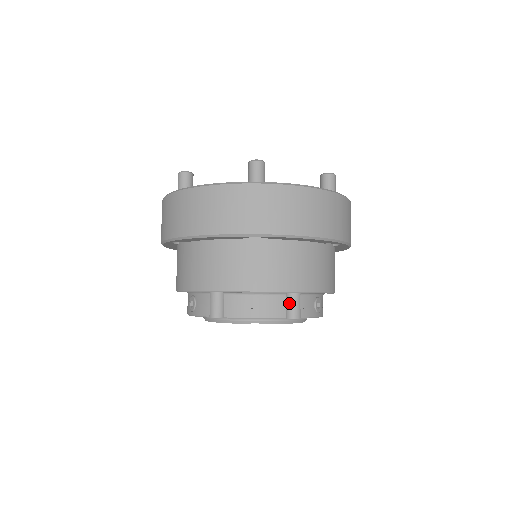
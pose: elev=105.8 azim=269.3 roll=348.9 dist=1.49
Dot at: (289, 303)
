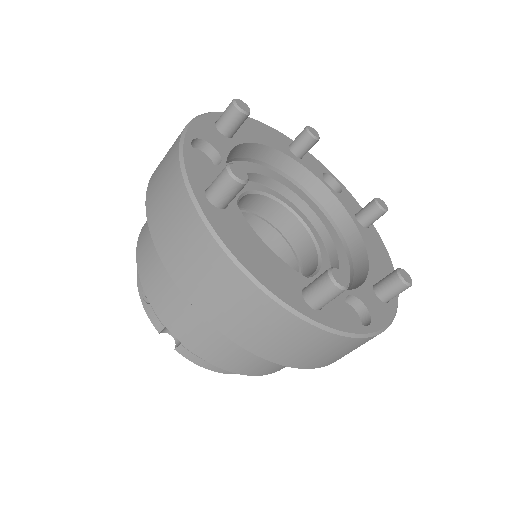
Dot at: occluded
